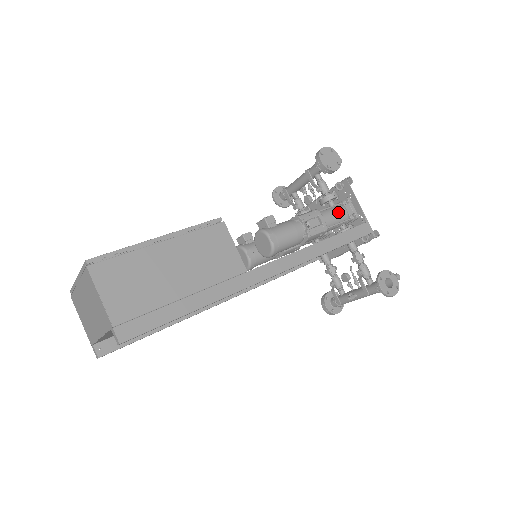
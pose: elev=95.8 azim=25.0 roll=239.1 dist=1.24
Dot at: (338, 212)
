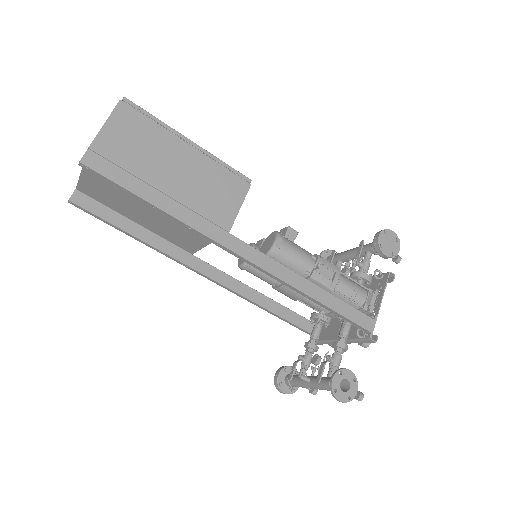
Dot at: (357, 290)
